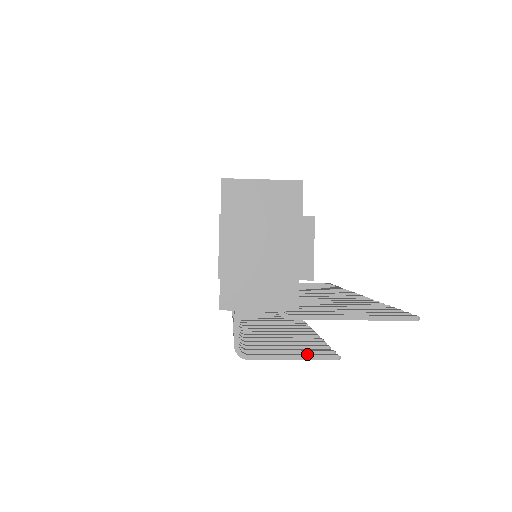
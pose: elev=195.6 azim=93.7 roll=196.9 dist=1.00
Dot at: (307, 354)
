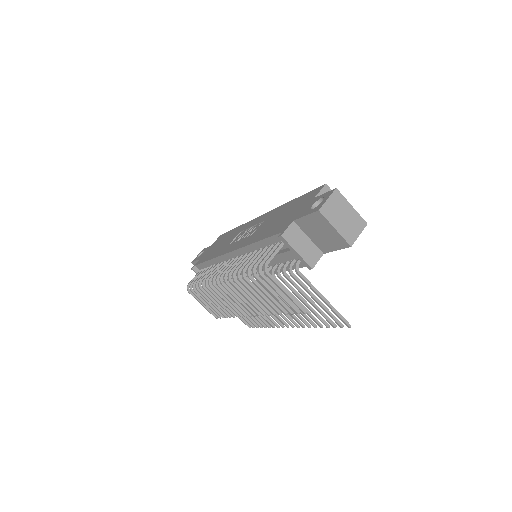
Dot at: (293, 298)
